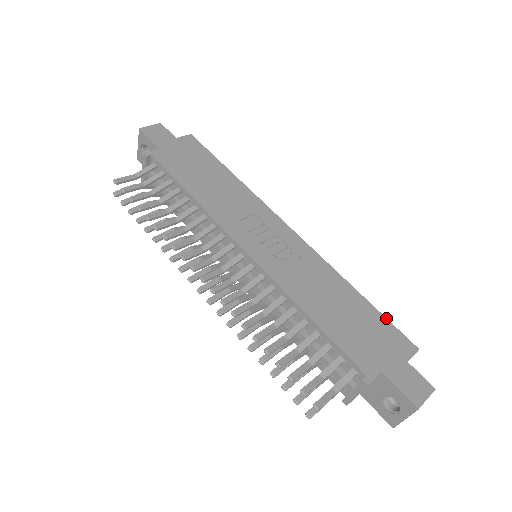
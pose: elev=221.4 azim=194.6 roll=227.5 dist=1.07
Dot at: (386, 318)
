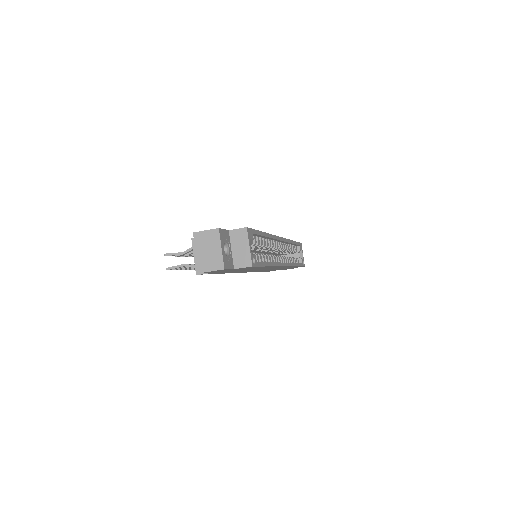
Dot at: (256, 230)
